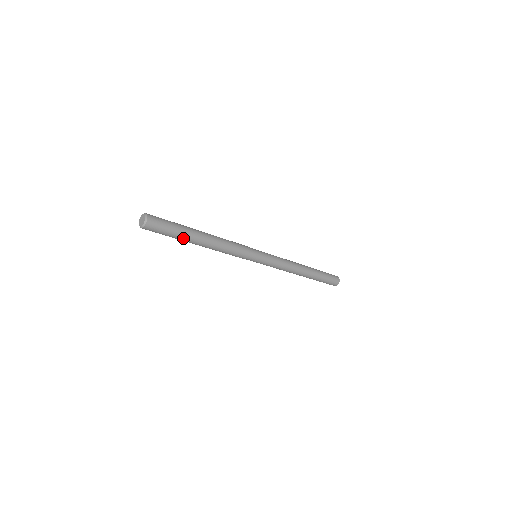
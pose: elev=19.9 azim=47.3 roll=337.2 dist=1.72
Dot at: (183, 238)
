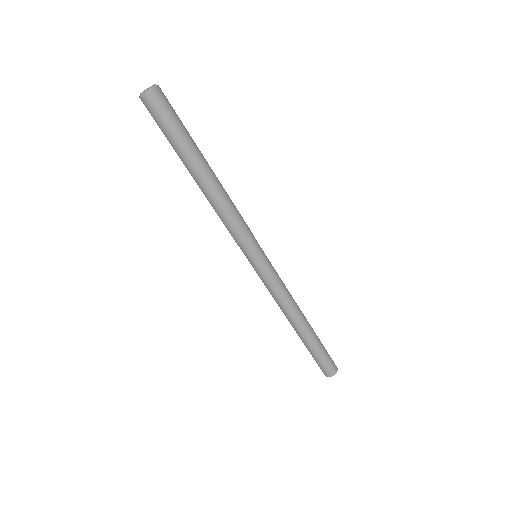
Dot at: (192, 146)
